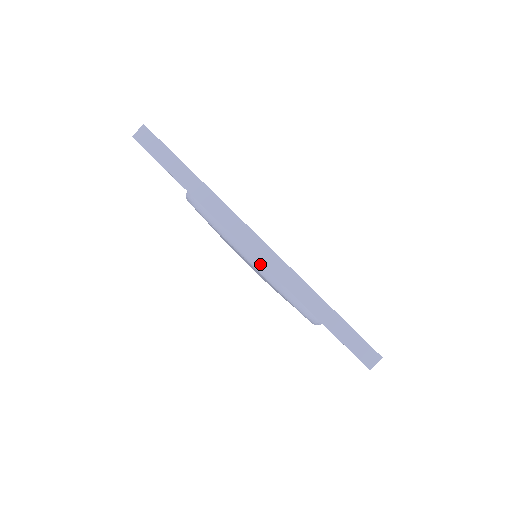
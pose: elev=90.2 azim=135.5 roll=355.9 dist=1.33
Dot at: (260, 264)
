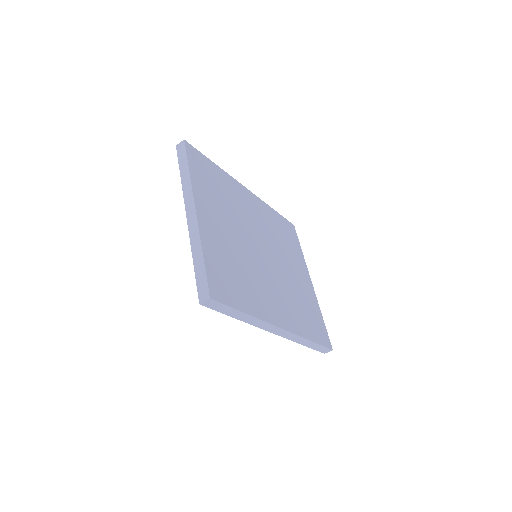
Dot at: occluded
